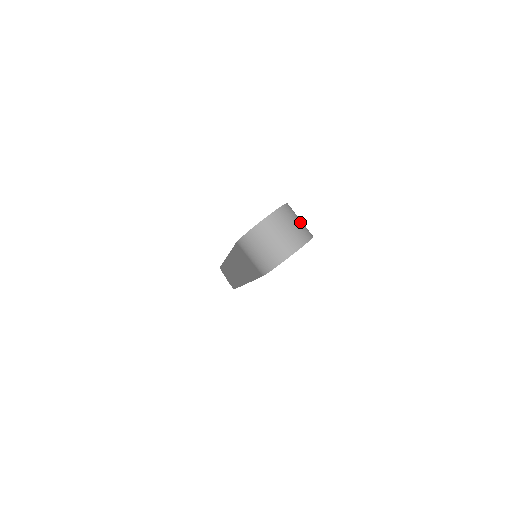
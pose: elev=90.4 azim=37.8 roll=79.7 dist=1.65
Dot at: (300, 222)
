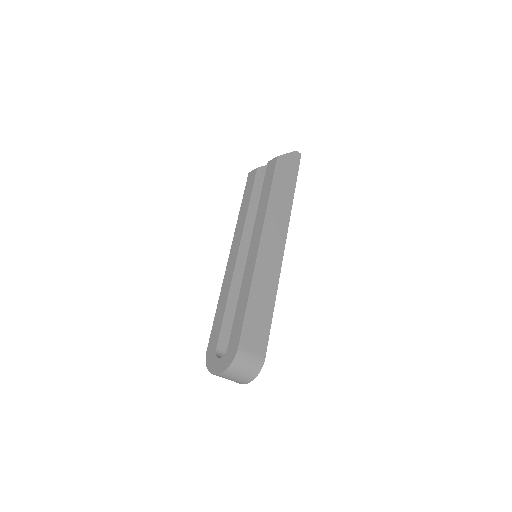
Dot at: (247, 368)
